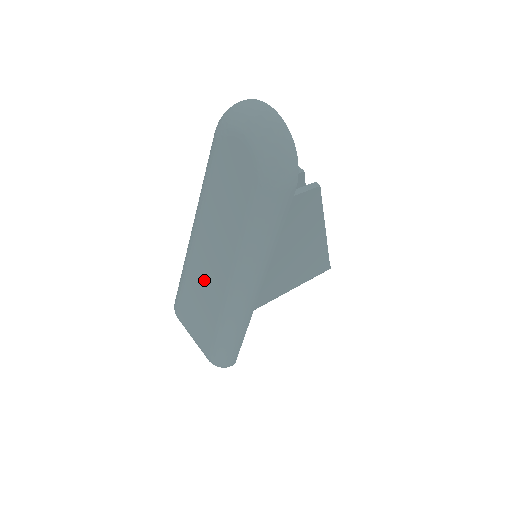
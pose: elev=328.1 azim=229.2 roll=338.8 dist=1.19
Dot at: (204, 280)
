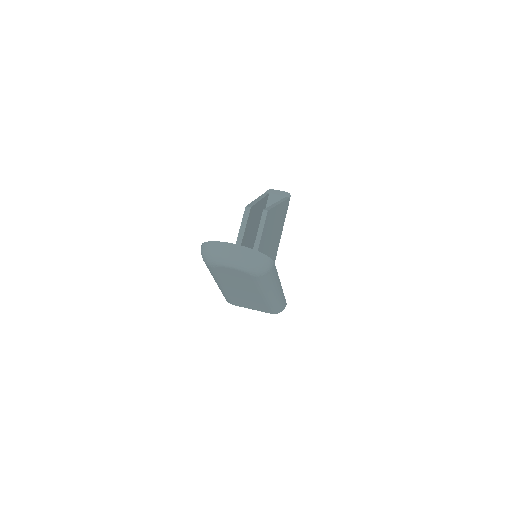
Dot at: (244, 297)
